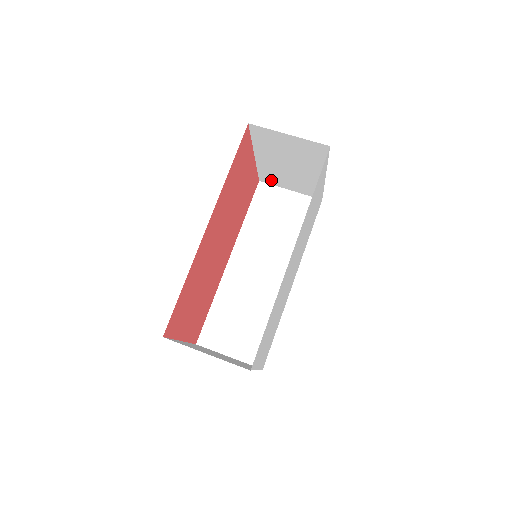
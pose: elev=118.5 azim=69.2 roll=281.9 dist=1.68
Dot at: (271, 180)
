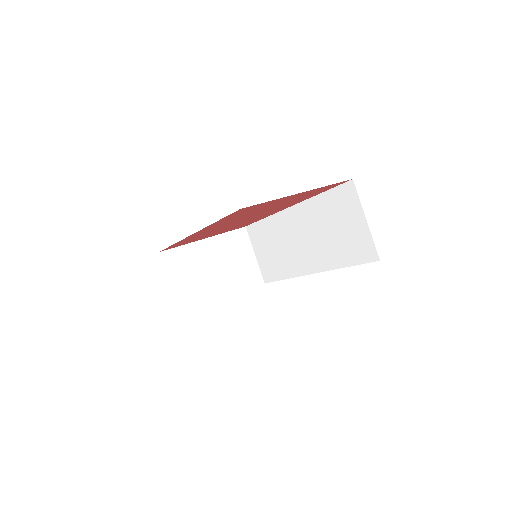
Dot at: occluded
